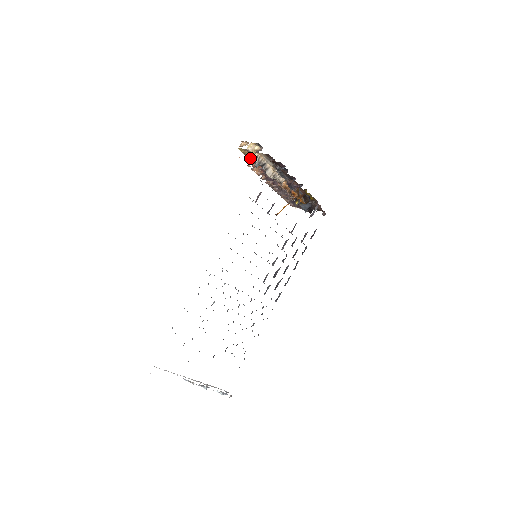
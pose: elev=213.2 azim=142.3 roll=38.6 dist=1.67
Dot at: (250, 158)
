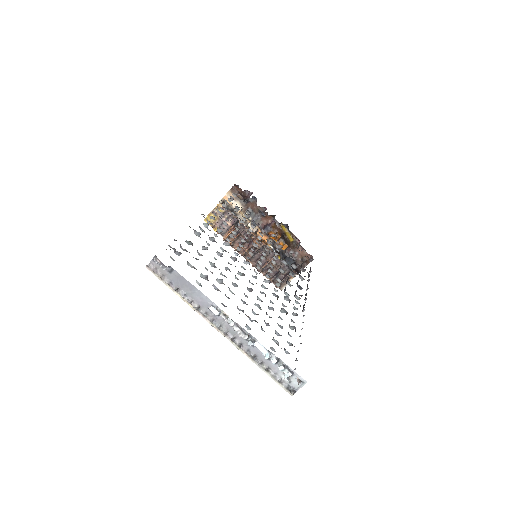
Dot at: (218, 227)
